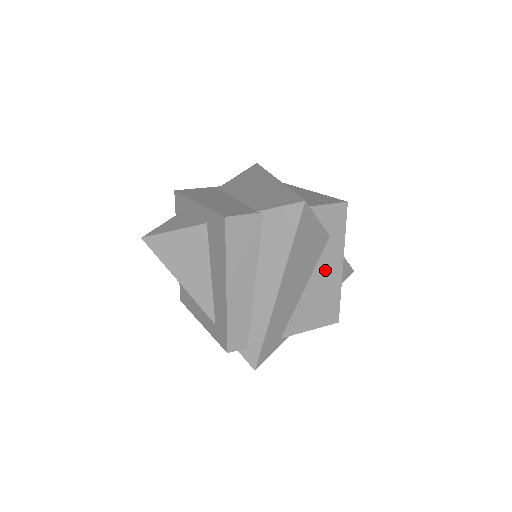
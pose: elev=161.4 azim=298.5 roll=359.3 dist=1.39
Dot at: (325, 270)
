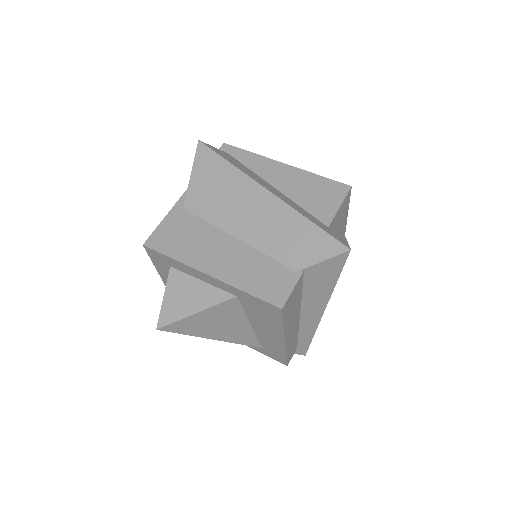
Dot at: occluded
